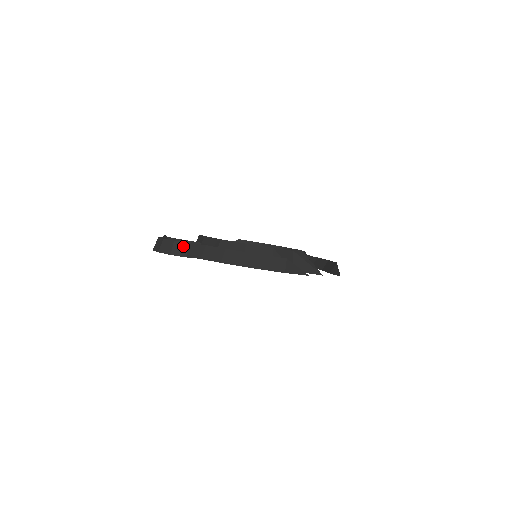
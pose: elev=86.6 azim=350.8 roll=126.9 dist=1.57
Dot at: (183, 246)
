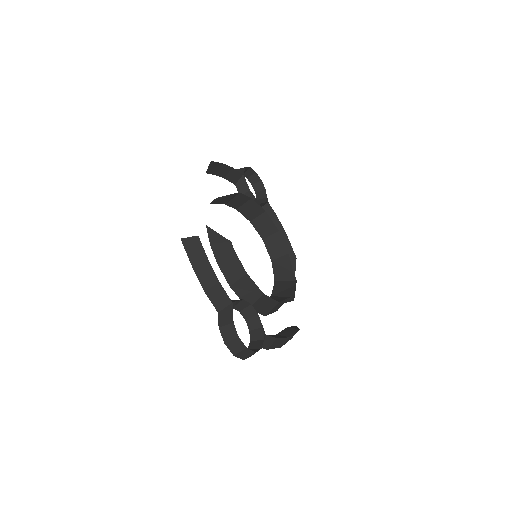
Dot at: occluded
